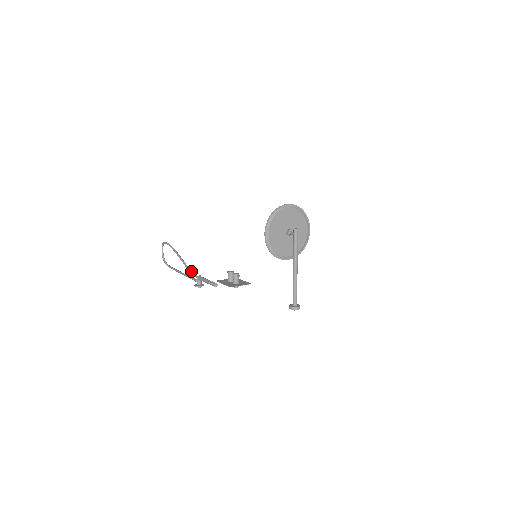
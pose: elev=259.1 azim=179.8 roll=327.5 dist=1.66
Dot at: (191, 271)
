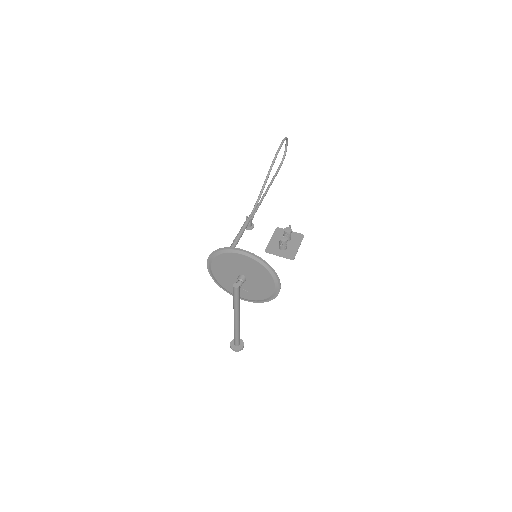
Dot at: (256, 203)
